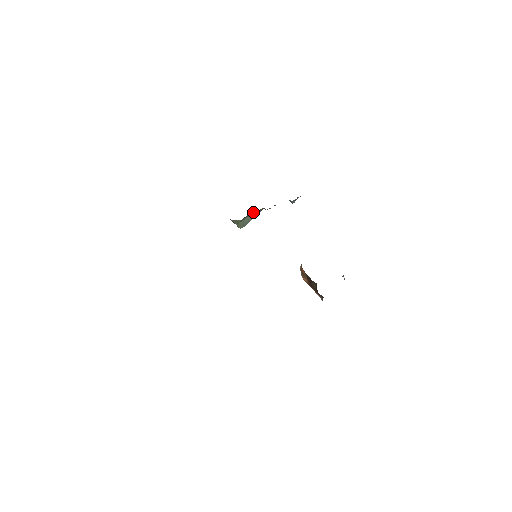
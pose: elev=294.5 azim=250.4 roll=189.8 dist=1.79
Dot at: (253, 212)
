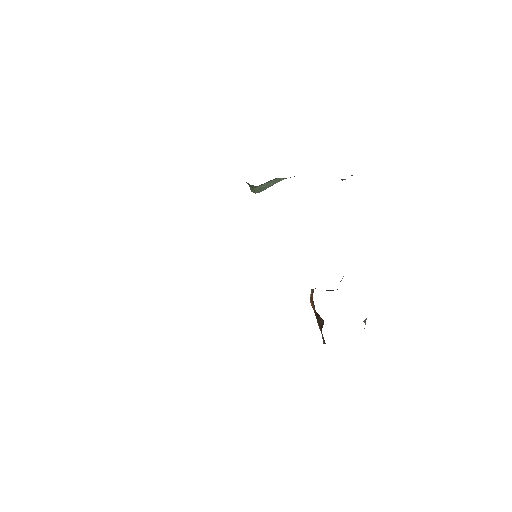
Dot at: occluded
